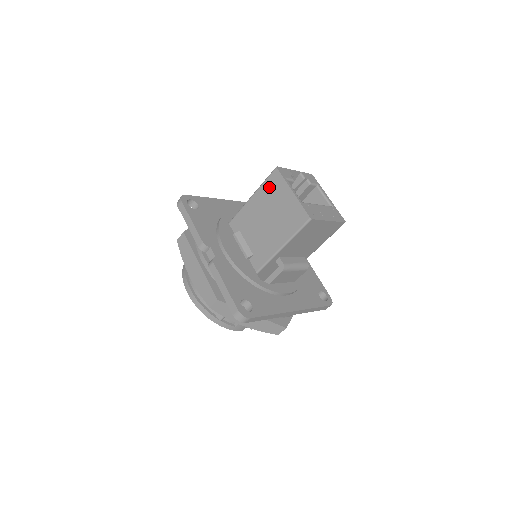
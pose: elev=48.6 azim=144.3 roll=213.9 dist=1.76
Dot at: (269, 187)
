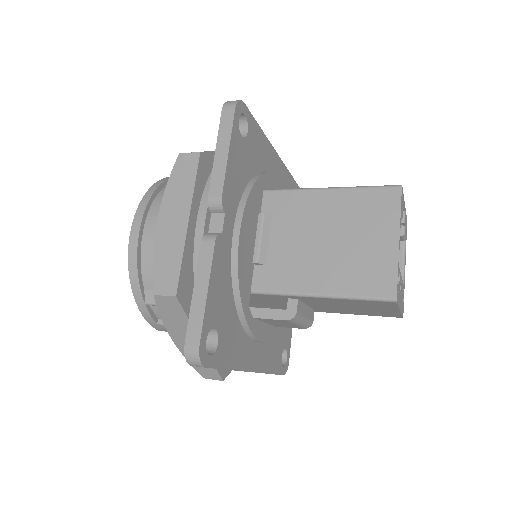
Dot at: (367, 201)
